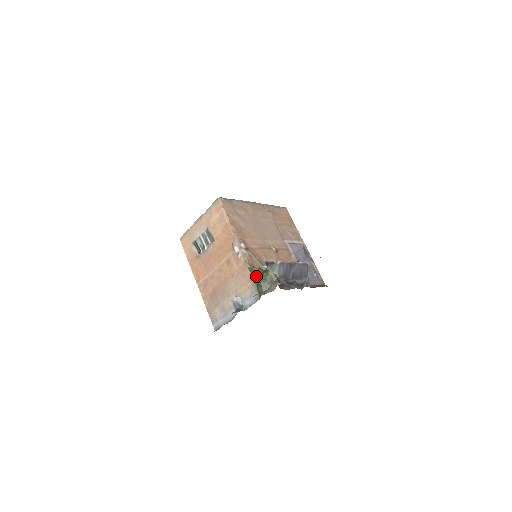
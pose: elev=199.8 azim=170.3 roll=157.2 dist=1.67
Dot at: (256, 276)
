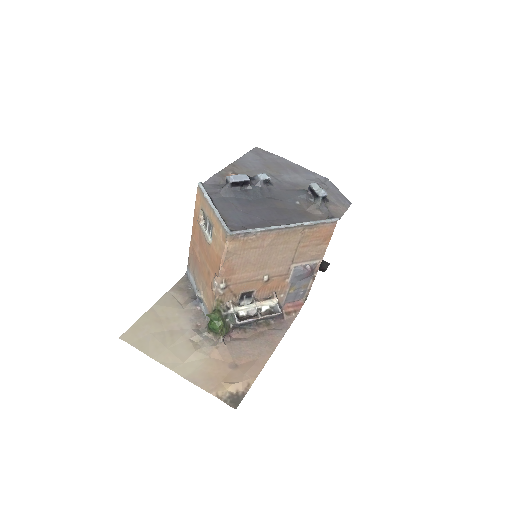
Dot at: (211, 320)
